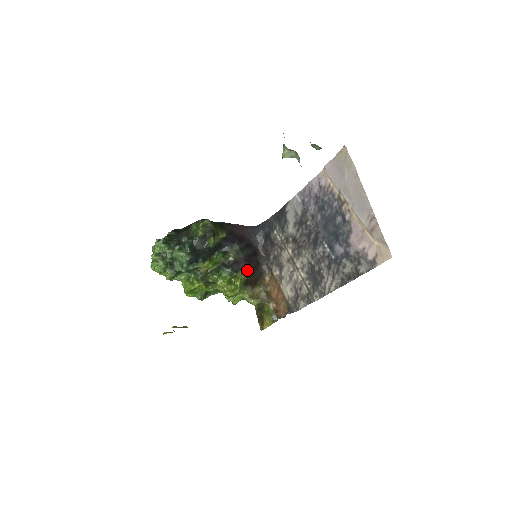
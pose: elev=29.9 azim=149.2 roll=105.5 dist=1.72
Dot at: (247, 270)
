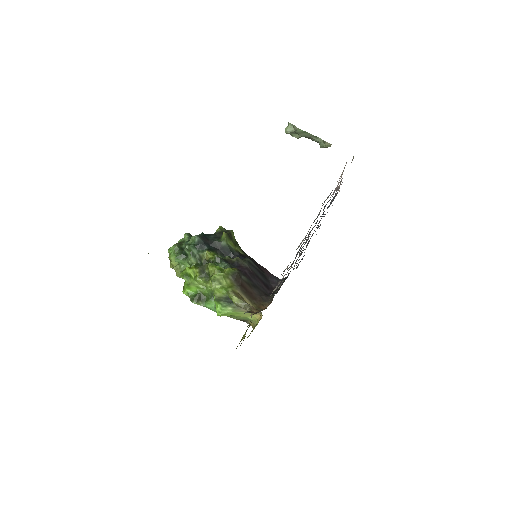
Dot at: (245, 275)
